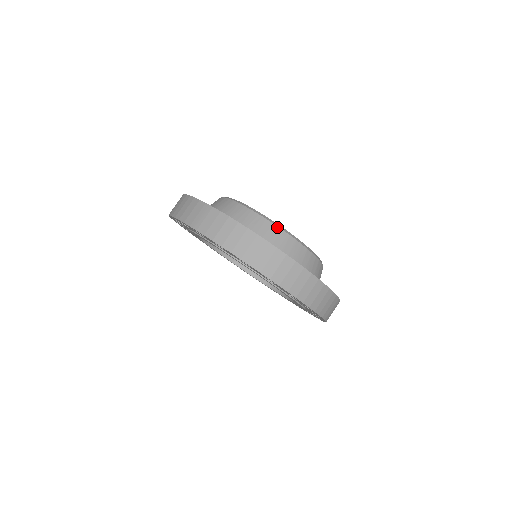
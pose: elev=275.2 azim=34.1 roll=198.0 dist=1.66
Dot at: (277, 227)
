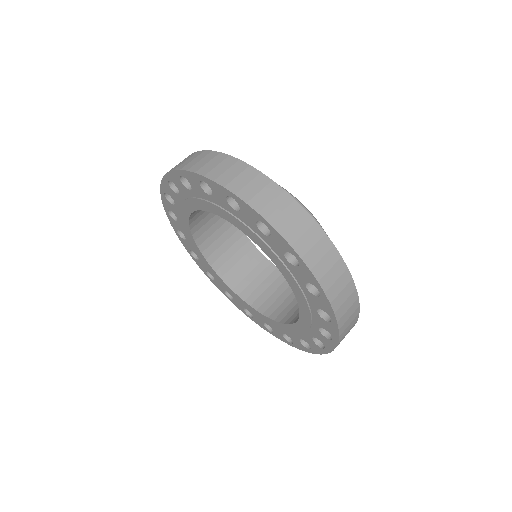
Dot at: occluded
